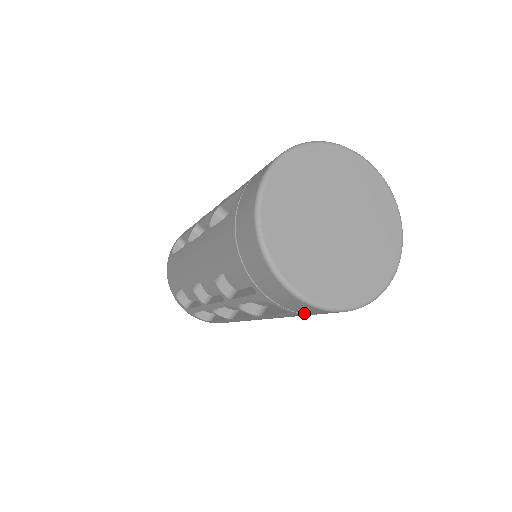
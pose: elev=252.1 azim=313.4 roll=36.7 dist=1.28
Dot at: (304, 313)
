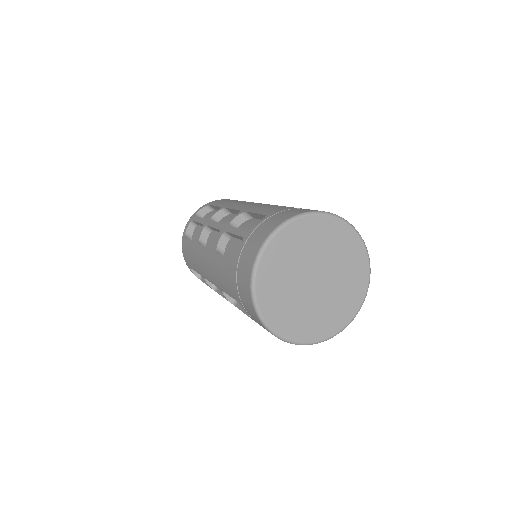
Dot at: occluded
